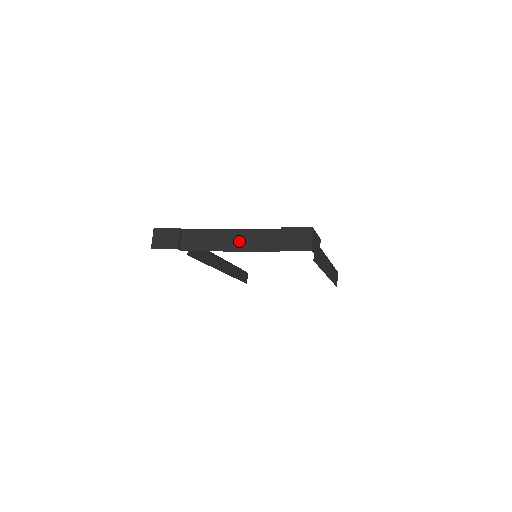
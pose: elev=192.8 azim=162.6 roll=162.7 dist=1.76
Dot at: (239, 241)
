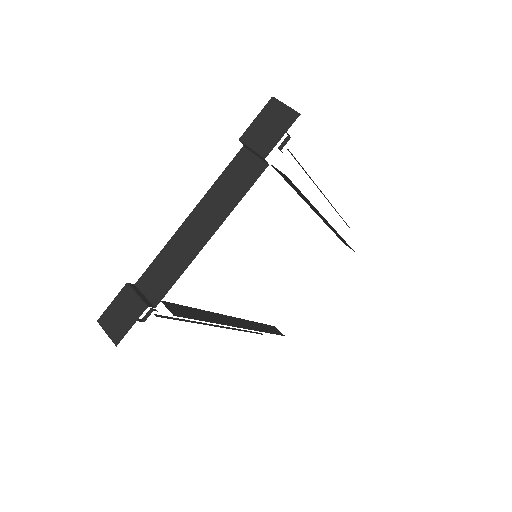
Dot at: (210, 214)
